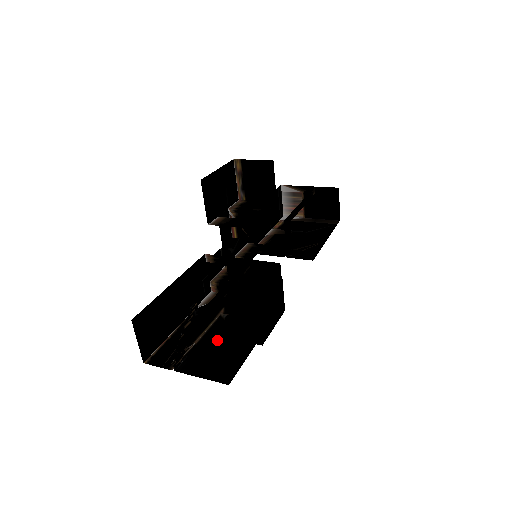
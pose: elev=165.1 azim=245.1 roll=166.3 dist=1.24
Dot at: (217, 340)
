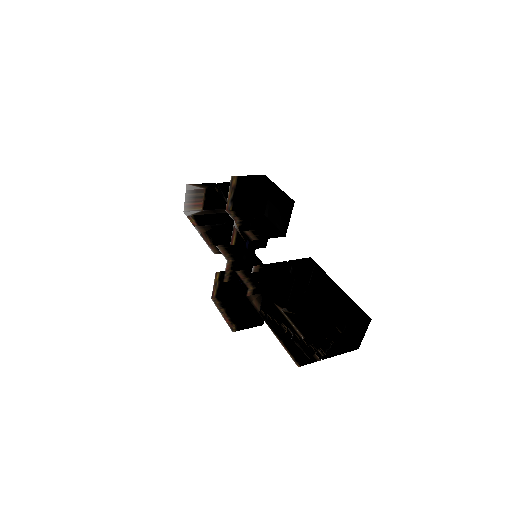
Dot at: (310, 328)
